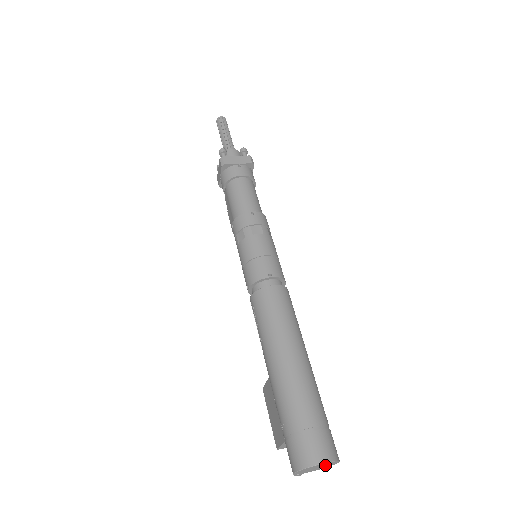
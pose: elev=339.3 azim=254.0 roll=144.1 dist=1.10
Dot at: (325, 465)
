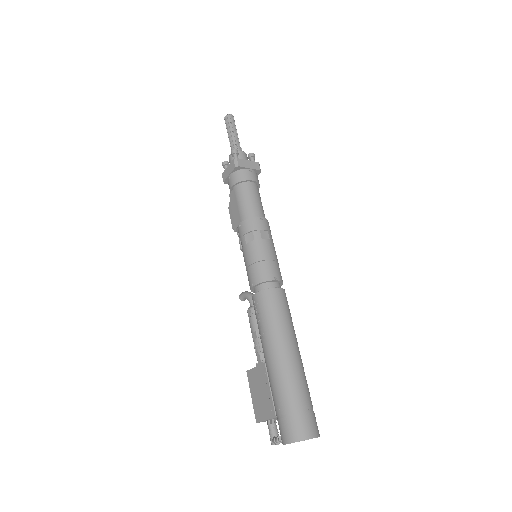
Dot at: occluded
